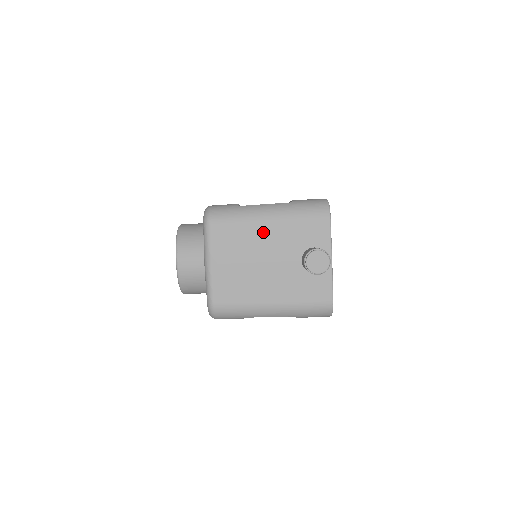
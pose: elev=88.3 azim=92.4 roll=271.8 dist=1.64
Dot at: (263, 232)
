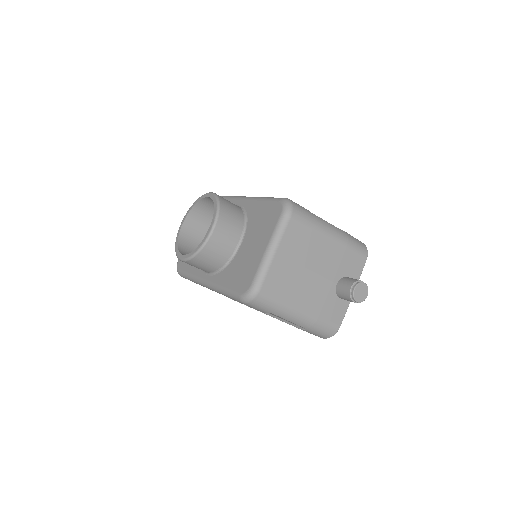
Dot at: (324, 246)
